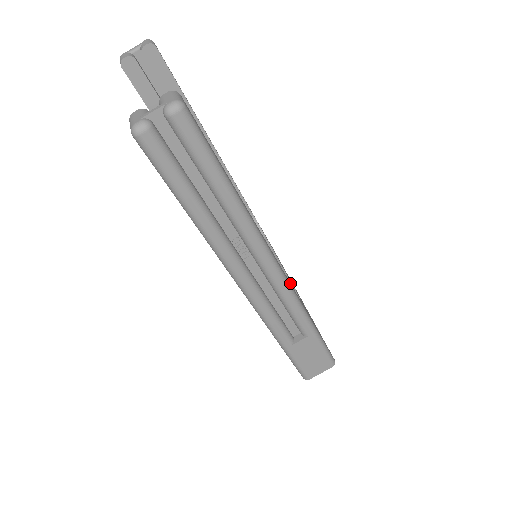
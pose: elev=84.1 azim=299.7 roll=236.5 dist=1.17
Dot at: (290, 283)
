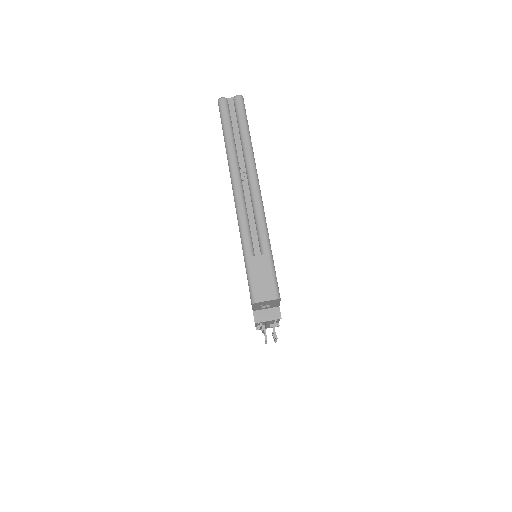
Dot at: occluded
